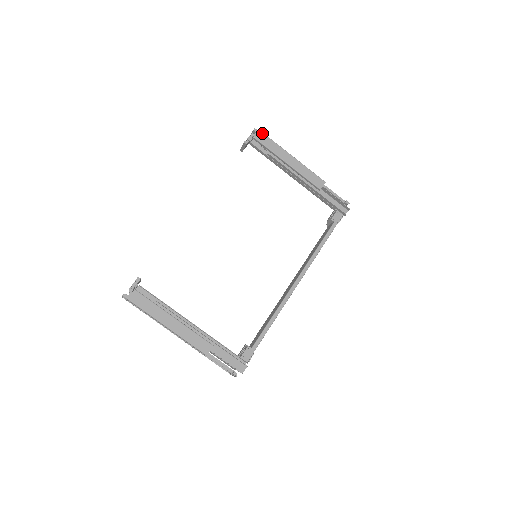
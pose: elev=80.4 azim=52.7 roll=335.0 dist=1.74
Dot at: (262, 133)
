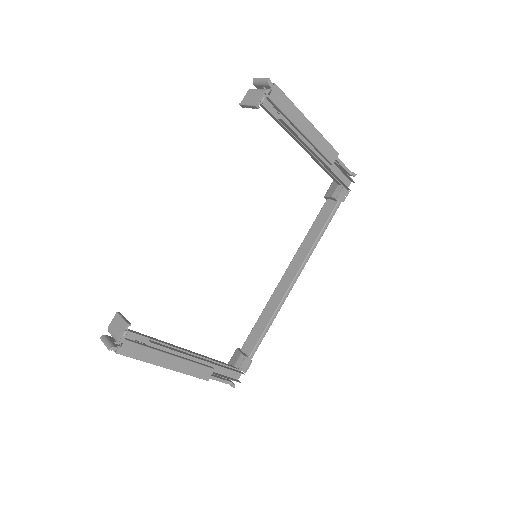
Dot at: (279, 89)
